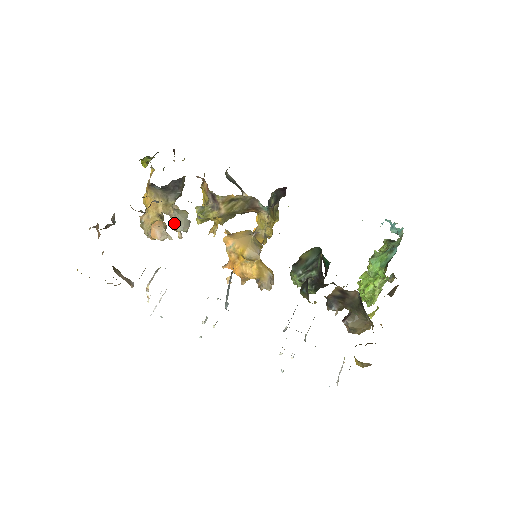
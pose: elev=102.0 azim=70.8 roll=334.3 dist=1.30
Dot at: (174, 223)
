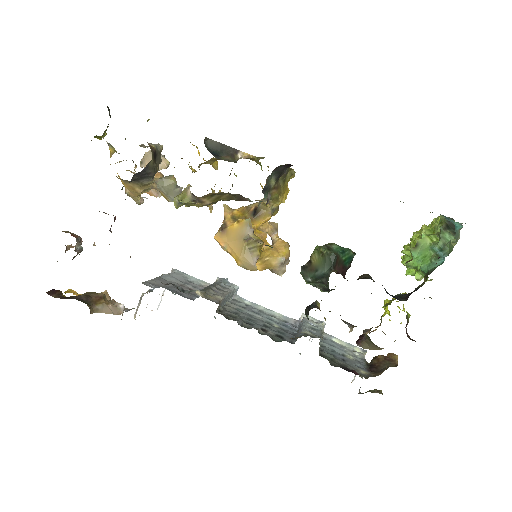
Dot at: (162, 195)
